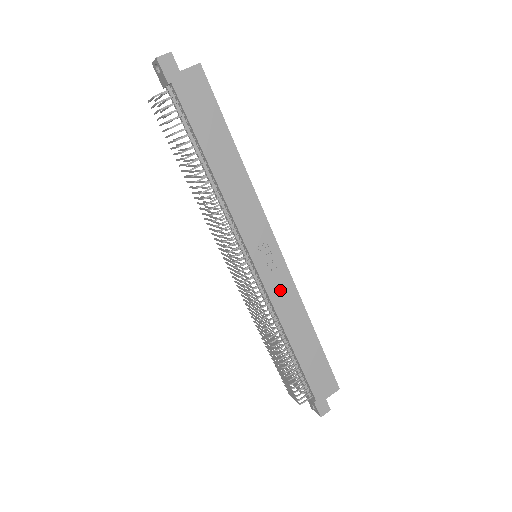
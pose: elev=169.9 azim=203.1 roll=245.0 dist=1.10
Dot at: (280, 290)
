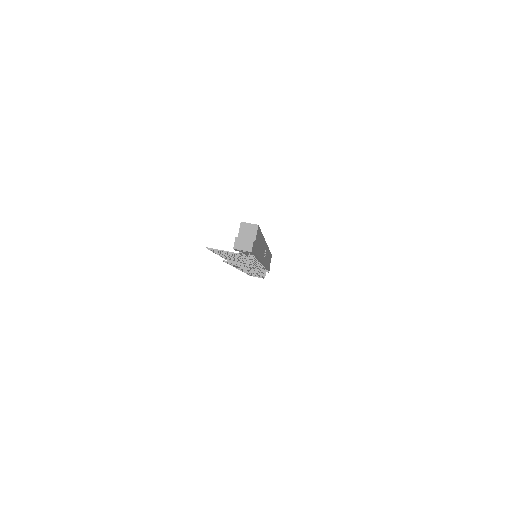
Dot at: (266, 257)
